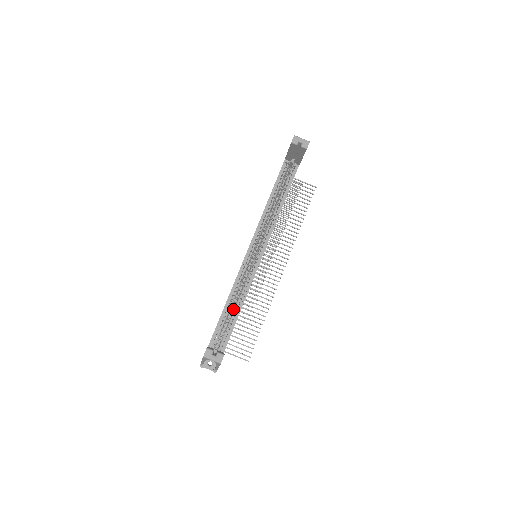
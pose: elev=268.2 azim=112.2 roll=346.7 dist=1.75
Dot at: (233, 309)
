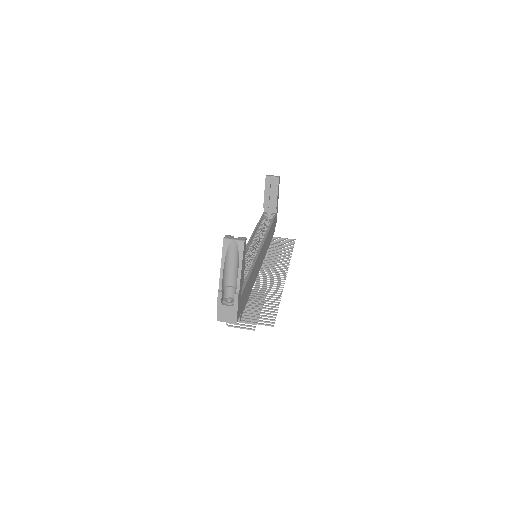
Dot at: occluded
